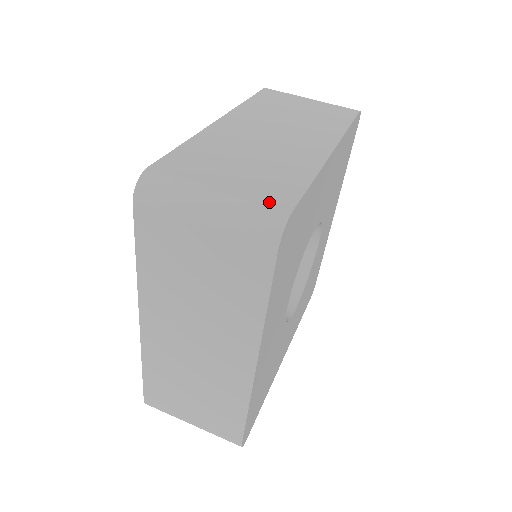
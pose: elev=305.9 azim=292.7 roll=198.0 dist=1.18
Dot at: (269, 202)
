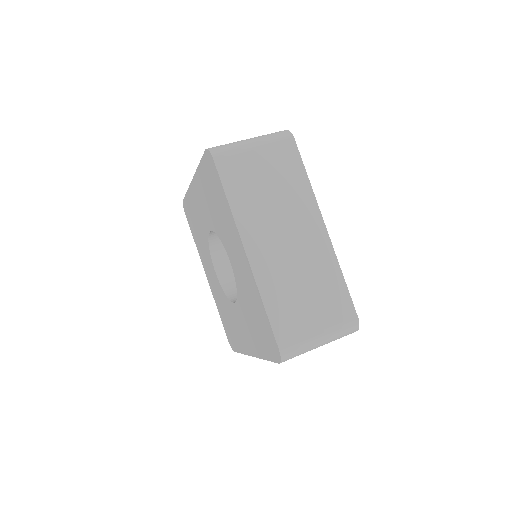
Dot at: (345, 319)
